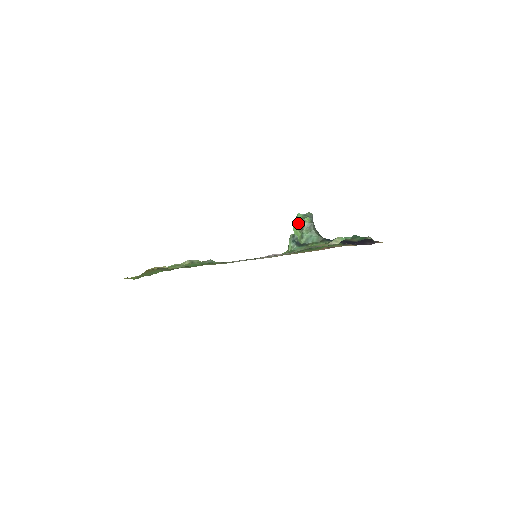
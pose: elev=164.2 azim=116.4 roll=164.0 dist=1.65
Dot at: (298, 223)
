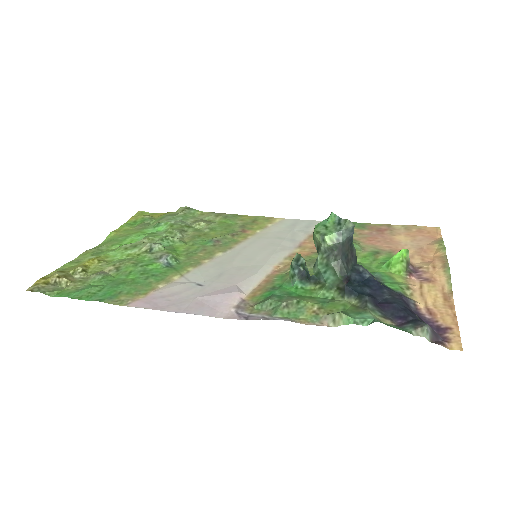
Dot at: (315, 237)
